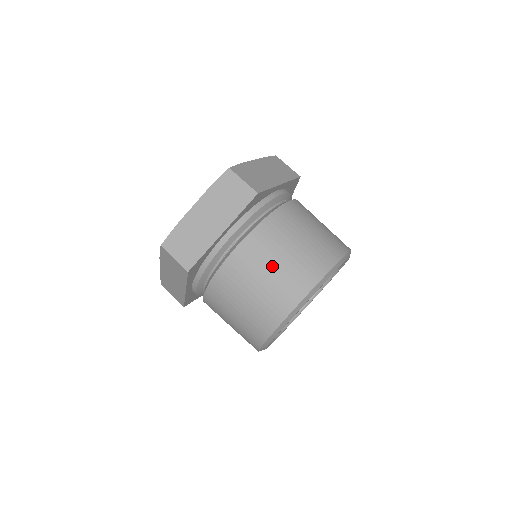
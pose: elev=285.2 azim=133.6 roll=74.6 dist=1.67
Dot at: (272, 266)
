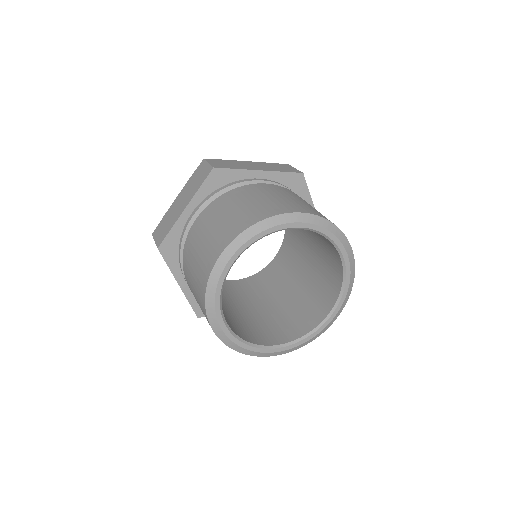
Dot at: (287, 197)
